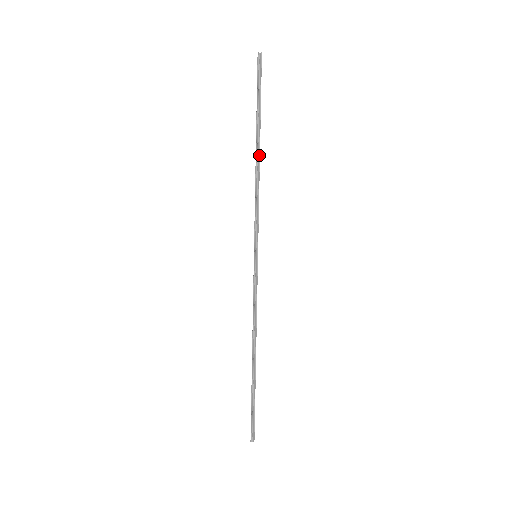
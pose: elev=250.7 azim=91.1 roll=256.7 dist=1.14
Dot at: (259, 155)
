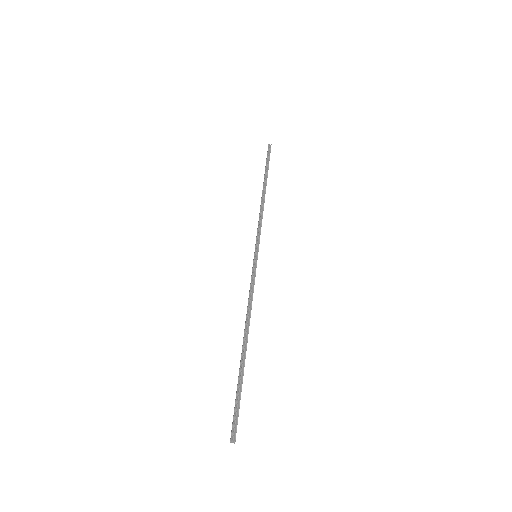
Dot at: (265, 192)
